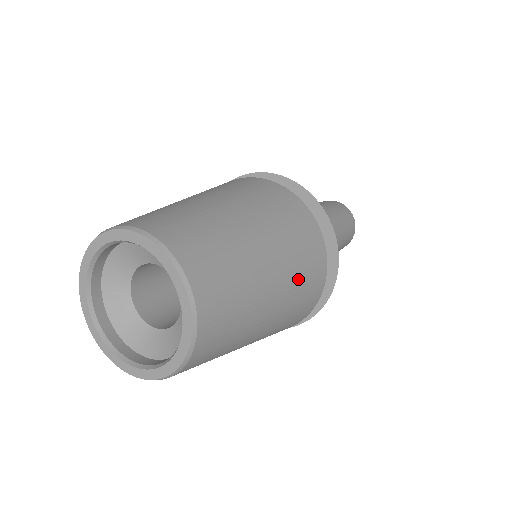
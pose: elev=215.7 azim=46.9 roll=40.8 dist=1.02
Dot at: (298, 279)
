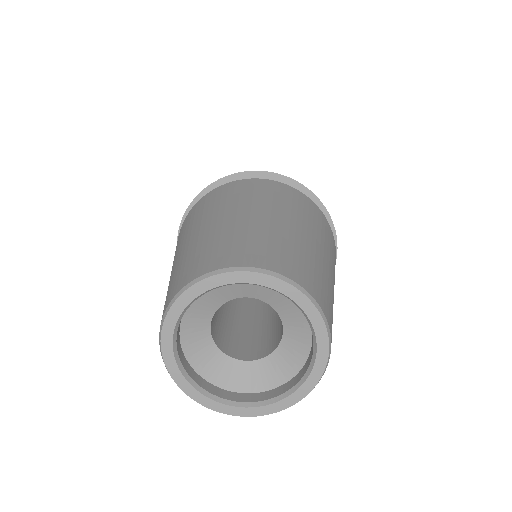
Dot at: occluded
